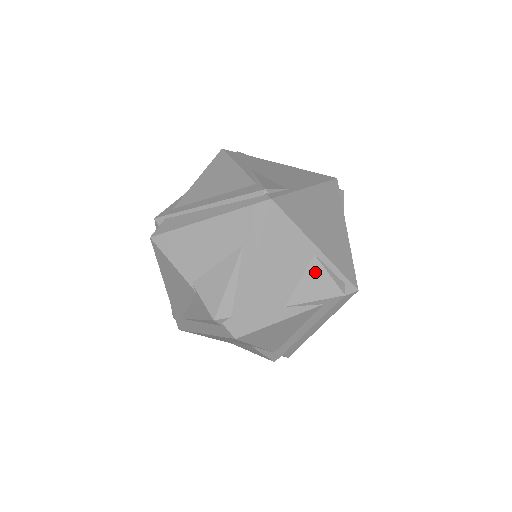
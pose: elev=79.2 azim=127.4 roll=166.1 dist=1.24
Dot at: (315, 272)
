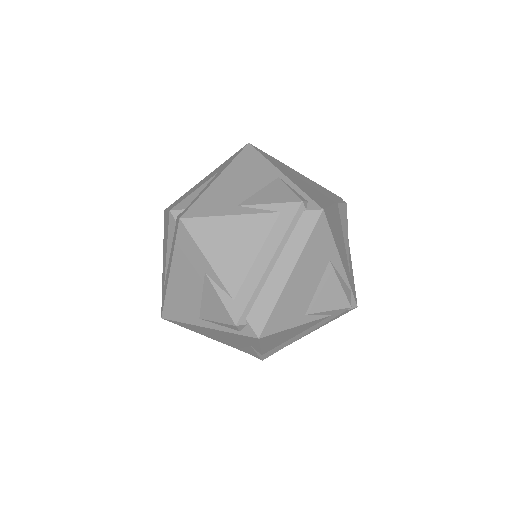
Dot at: (276, 187)
